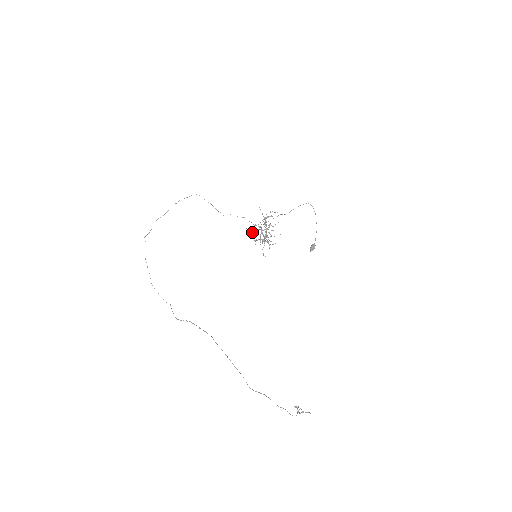
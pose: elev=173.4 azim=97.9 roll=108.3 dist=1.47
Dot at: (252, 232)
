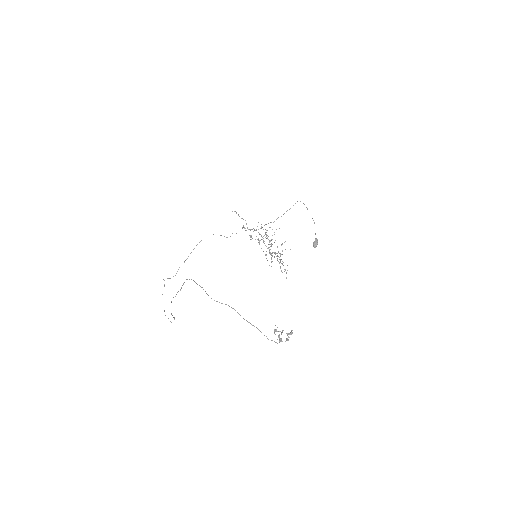
Dot at: occluded
